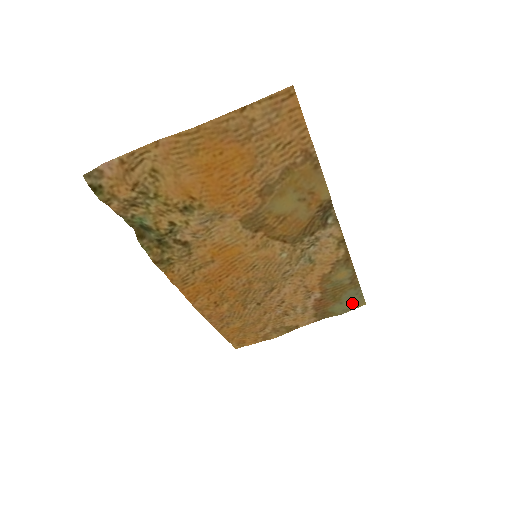
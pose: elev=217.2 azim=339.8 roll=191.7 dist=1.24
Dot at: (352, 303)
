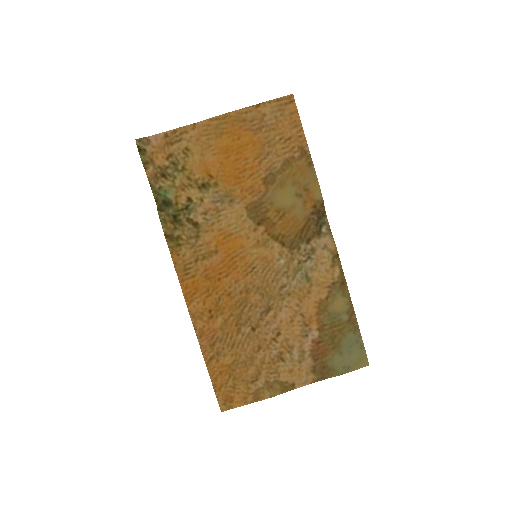
Dot at: (353, 357)
